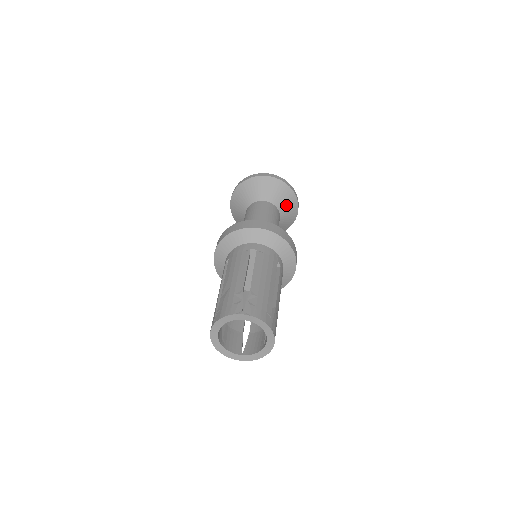
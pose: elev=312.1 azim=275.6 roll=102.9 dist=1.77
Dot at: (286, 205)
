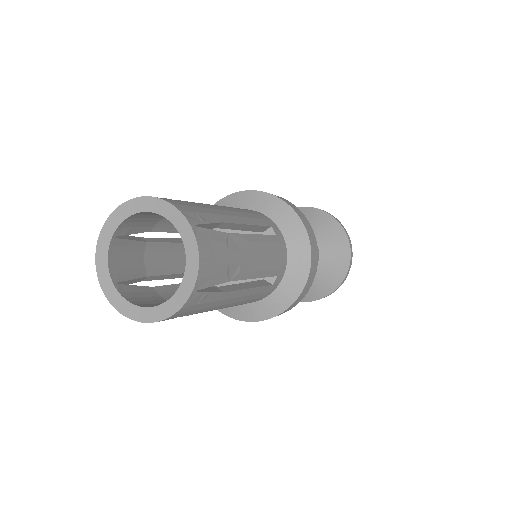
Dot at: (329, 240)
